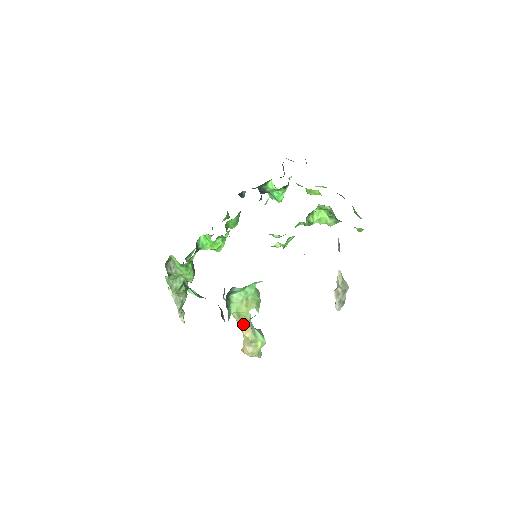
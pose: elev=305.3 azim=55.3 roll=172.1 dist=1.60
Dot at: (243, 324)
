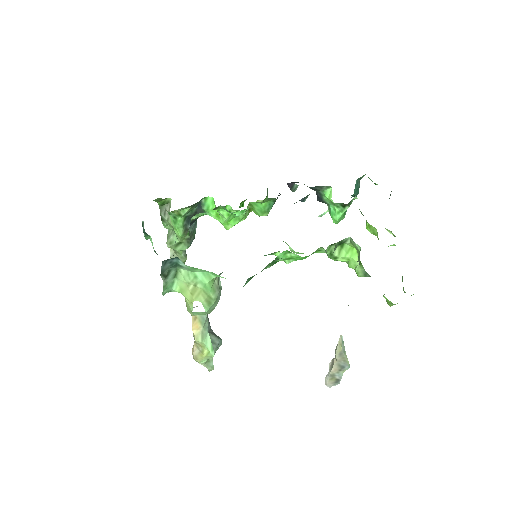
Dot at: (194, 316)
